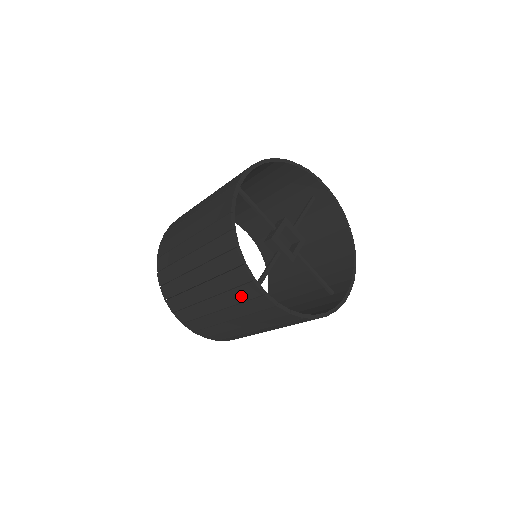
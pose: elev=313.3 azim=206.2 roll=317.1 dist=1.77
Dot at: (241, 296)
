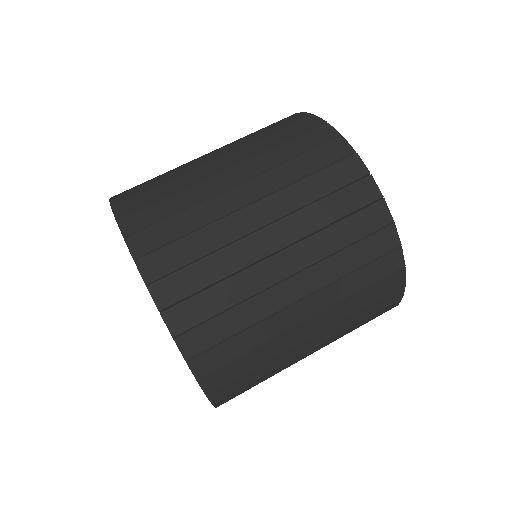
Dot at: (368, 278)
